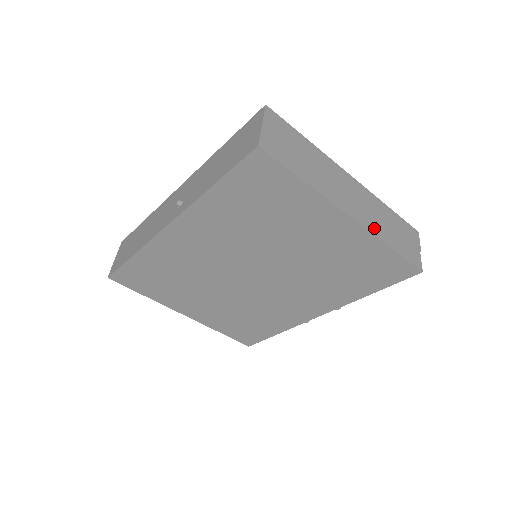
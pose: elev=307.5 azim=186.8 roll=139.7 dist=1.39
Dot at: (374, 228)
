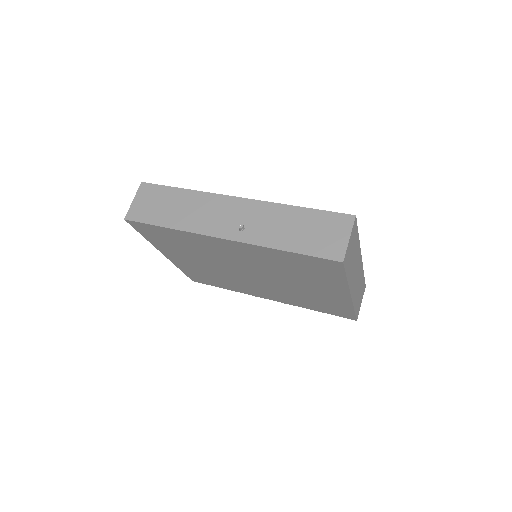
Dot at: occluded
